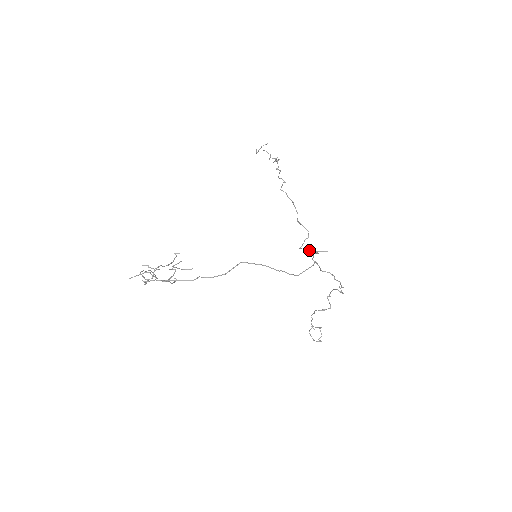
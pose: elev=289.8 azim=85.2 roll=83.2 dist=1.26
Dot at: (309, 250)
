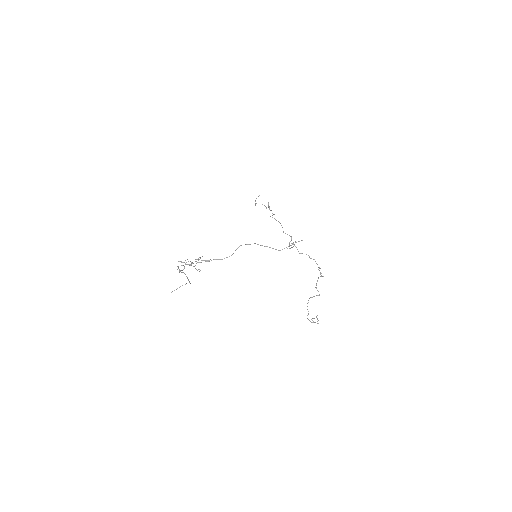
Dot at: (292, 247)
